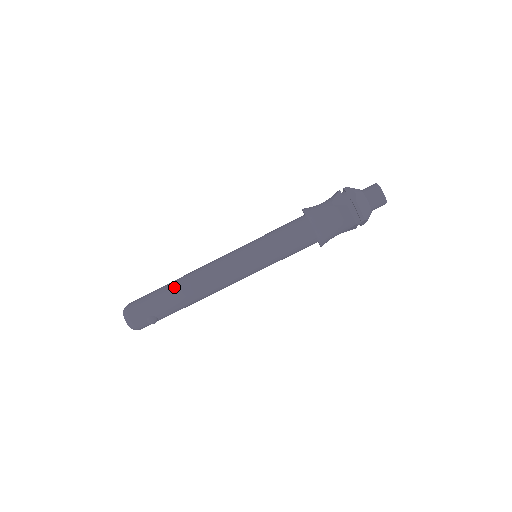
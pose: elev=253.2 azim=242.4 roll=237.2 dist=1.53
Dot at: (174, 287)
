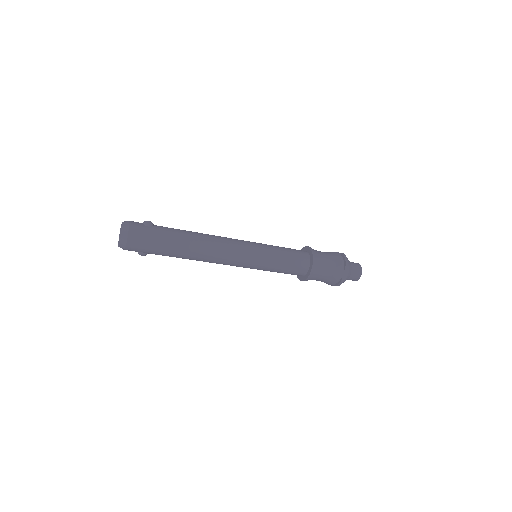
Dot at: (183, 249)
